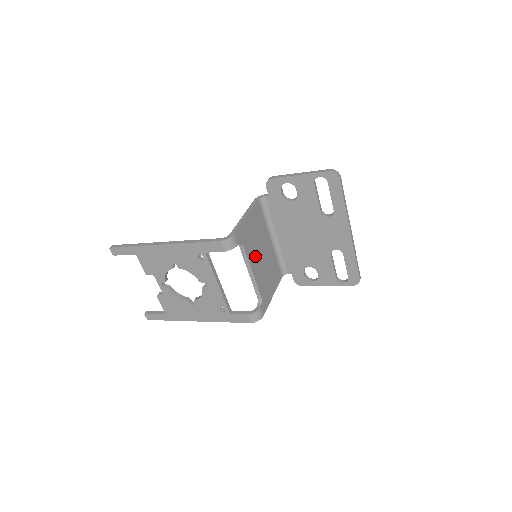
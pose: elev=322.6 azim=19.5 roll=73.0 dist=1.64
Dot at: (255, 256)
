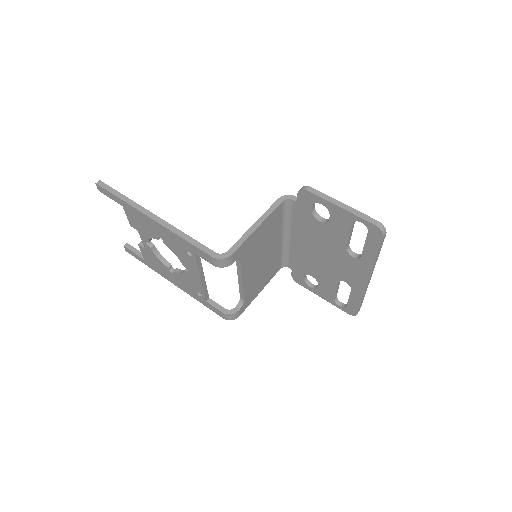
Dot at: (252, 264)
